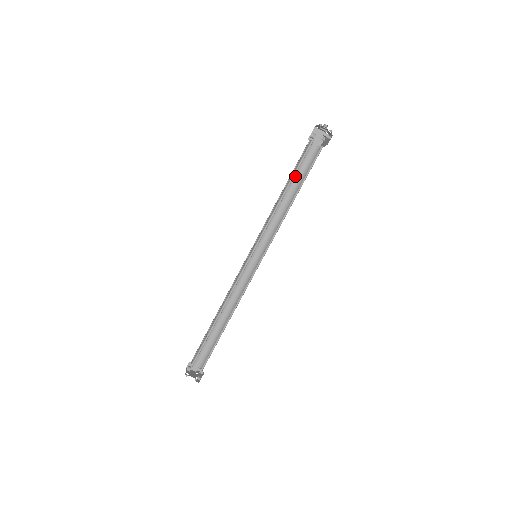
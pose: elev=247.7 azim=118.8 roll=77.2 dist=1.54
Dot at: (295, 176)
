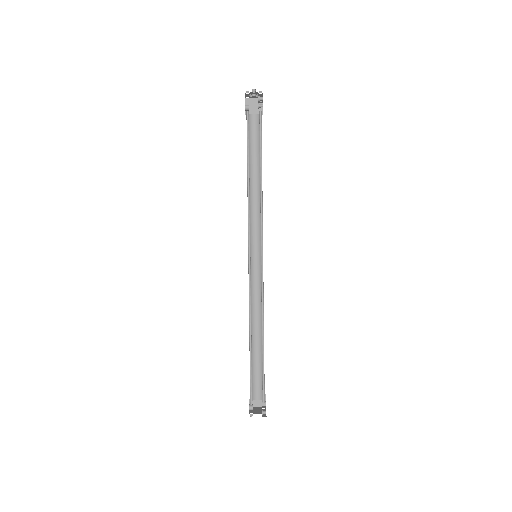
Dot at: (252, 157)
